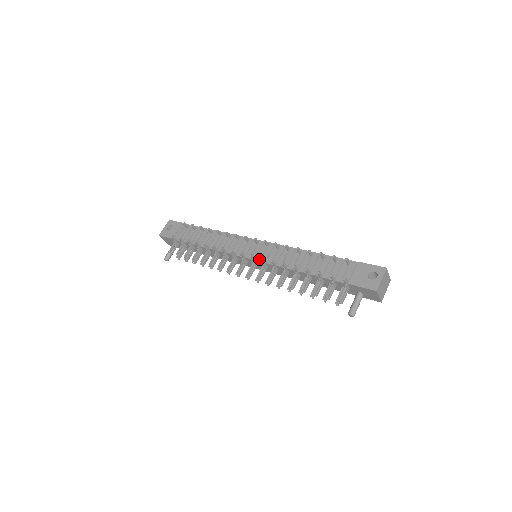
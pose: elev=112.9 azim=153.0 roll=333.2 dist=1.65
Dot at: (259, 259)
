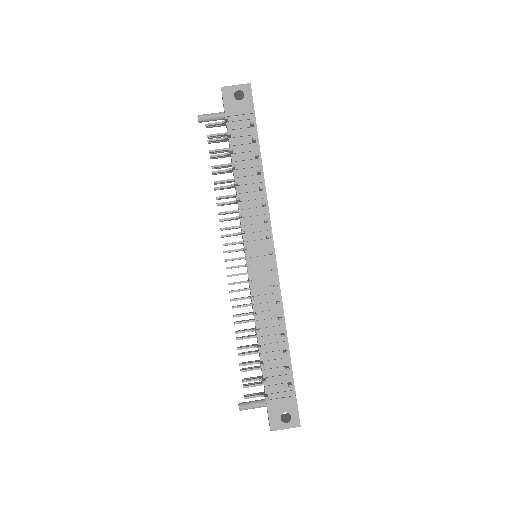
Dot at: (250, 272)
